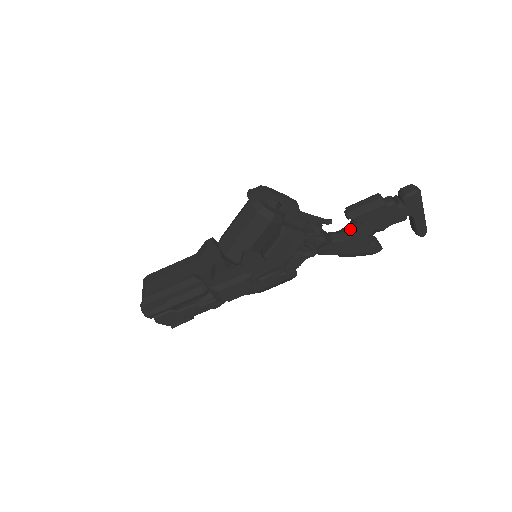
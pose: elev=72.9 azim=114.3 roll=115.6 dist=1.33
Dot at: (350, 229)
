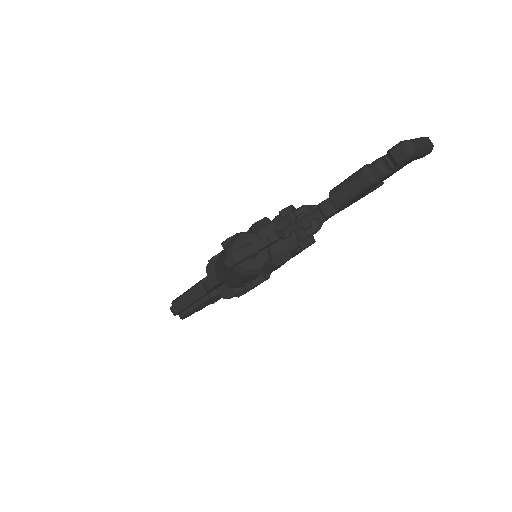
Dot at: occluded
